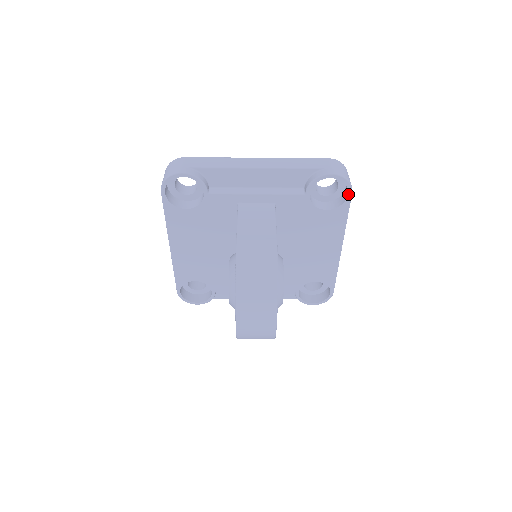
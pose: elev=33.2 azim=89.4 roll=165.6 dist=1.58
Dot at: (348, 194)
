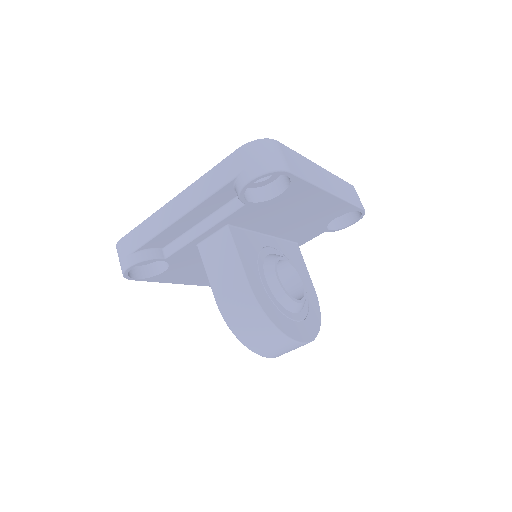
Dot at: (286, 175)
